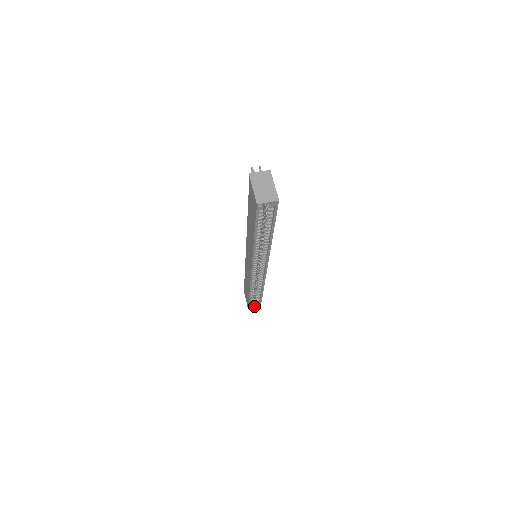
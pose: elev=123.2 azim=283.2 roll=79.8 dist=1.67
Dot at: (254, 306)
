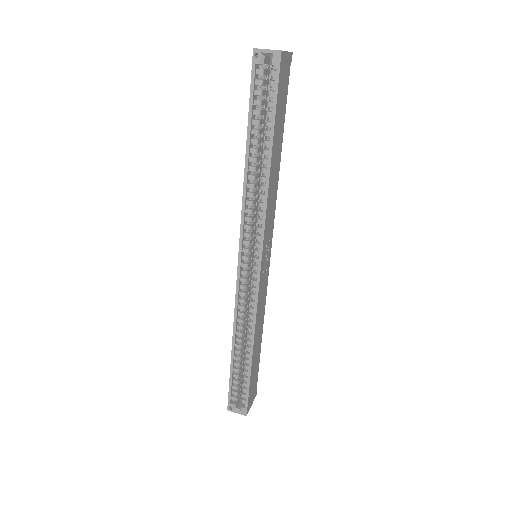
Dot at: (237, 409)
